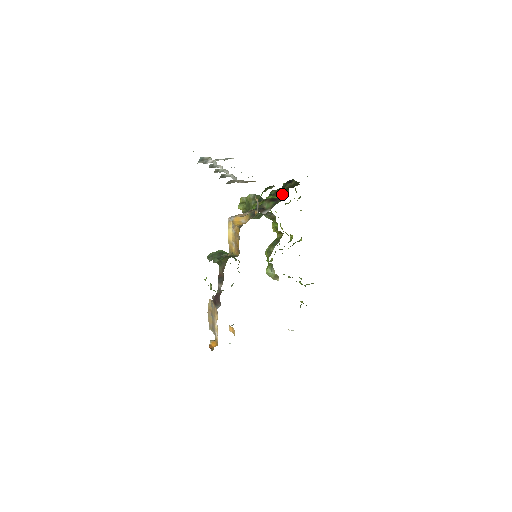
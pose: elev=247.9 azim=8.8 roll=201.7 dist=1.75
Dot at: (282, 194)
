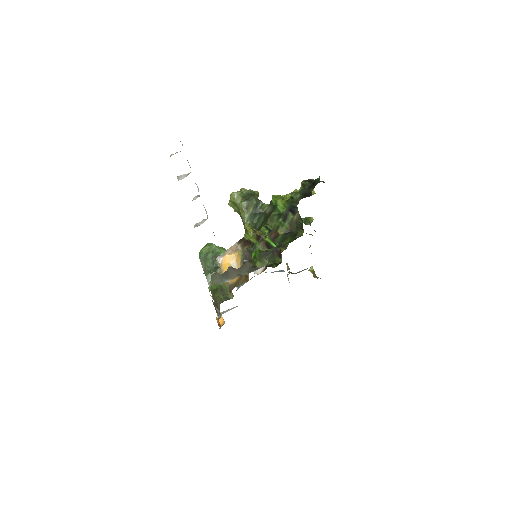
Dot at: occluded
